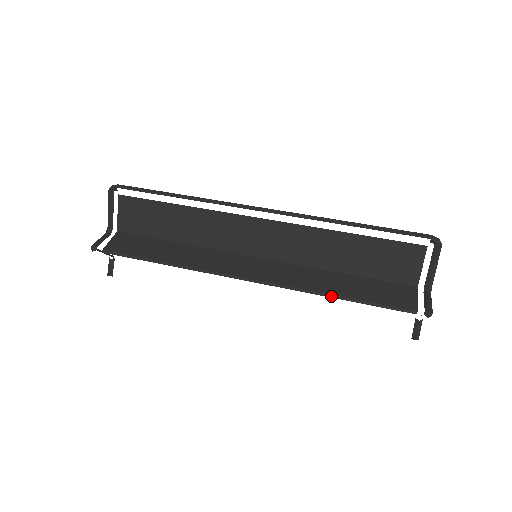
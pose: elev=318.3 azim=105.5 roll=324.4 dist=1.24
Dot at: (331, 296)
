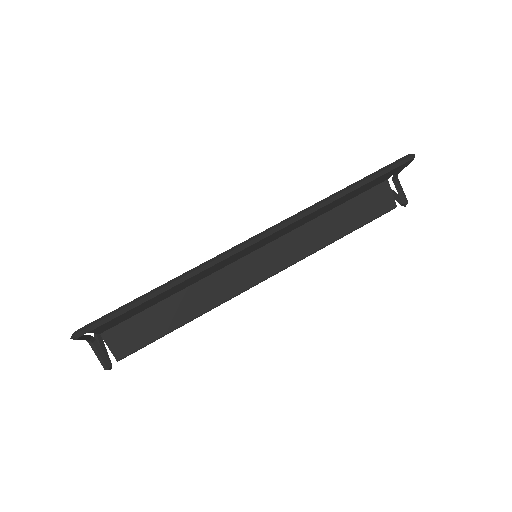
Dot at: occluded
